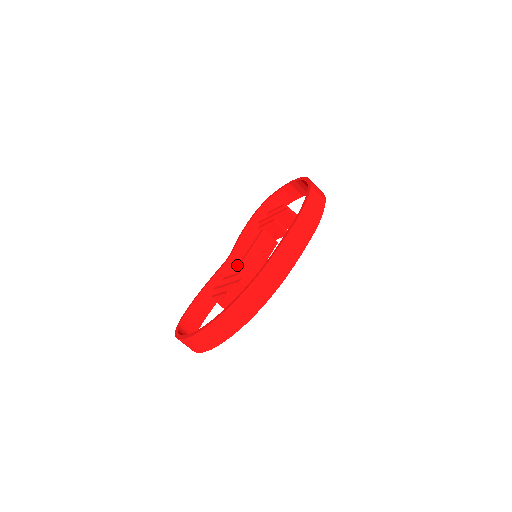
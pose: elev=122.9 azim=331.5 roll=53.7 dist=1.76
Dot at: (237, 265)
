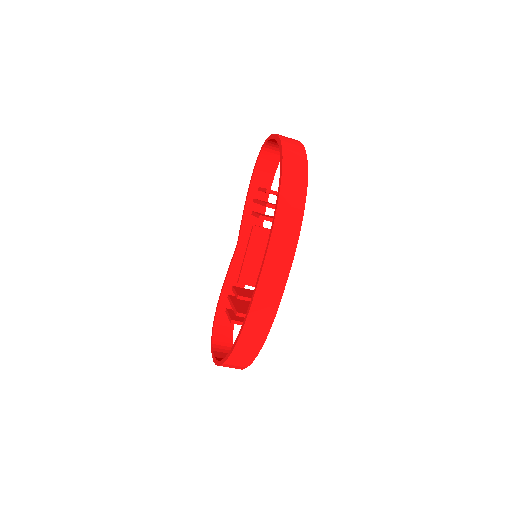
Dot at: occluded
